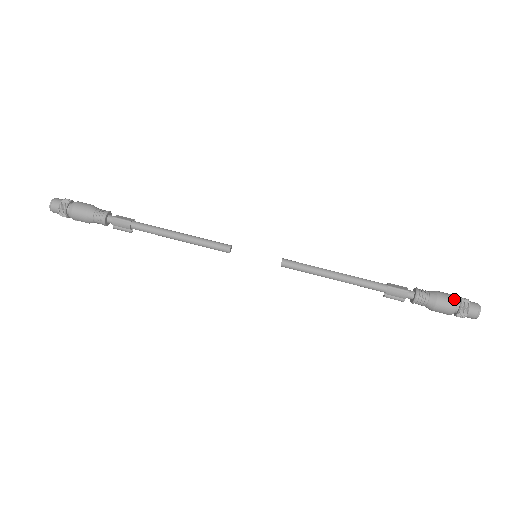
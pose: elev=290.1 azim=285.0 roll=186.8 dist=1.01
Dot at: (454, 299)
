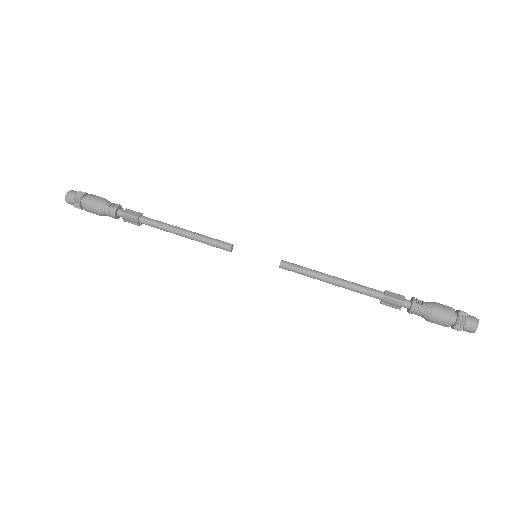
Dot at: (451, 314)
